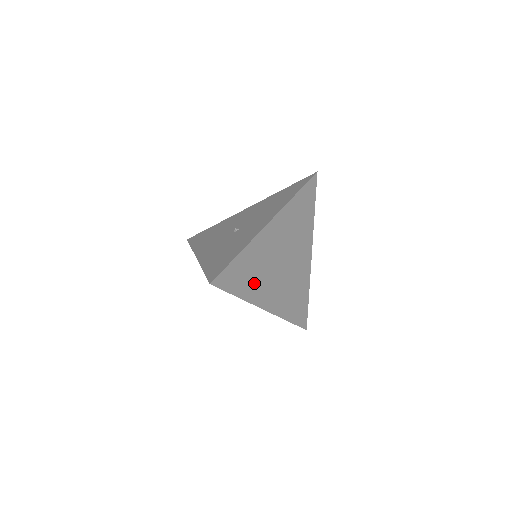
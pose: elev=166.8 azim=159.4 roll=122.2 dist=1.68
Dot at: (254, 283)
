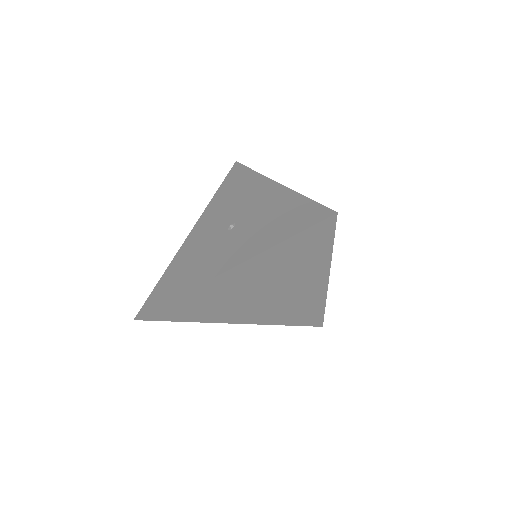
Dot at: occluded
